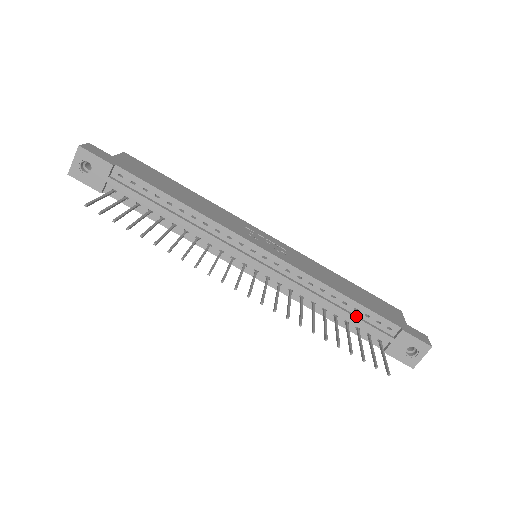
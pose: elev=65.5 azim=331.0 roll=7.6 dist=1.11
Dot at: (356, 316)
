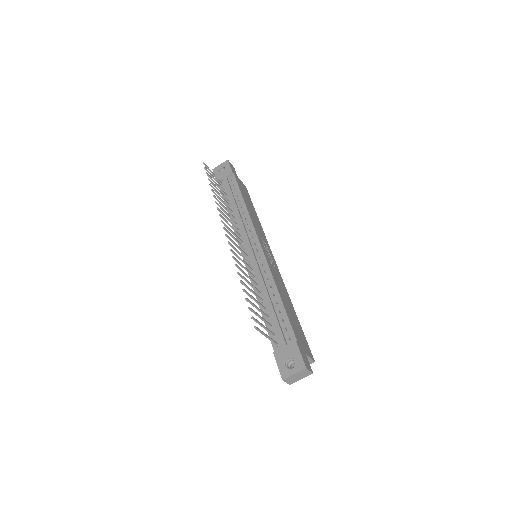
Dot at: (276, 315)
